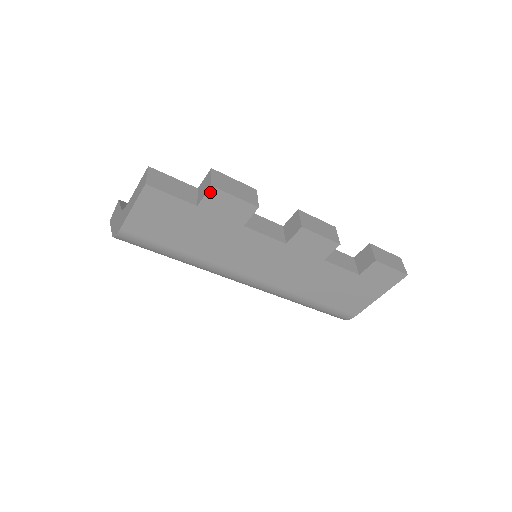
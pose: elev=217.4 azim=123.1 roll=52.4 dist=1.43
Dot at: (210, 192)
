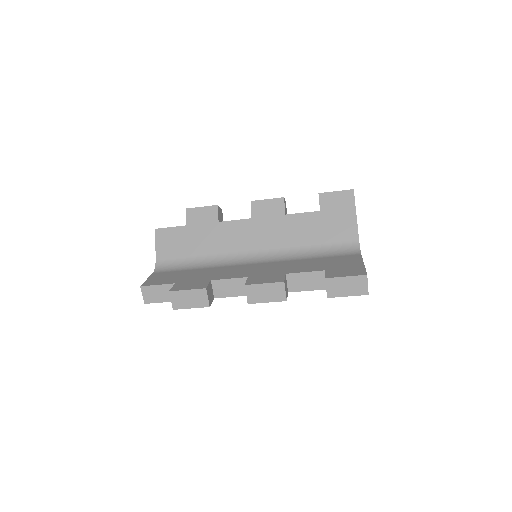
Dot at: occluded
